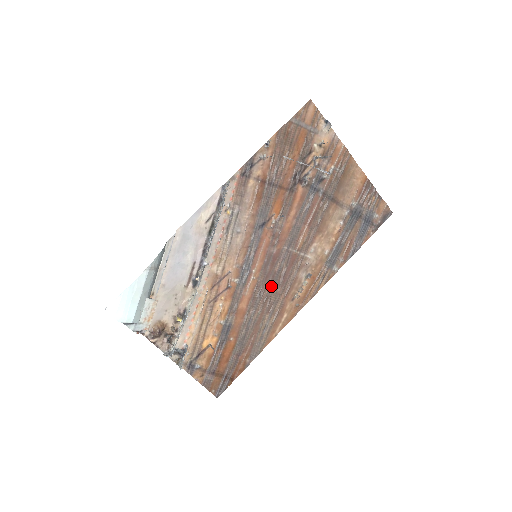
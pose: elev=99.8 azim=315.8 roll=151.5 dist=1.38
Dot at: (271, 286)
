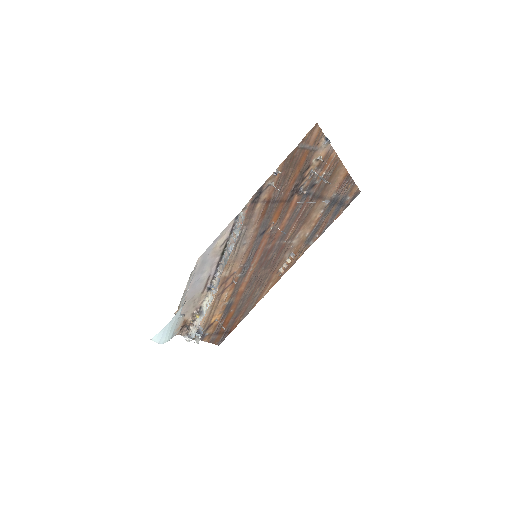
Dot at: (264, 270)
